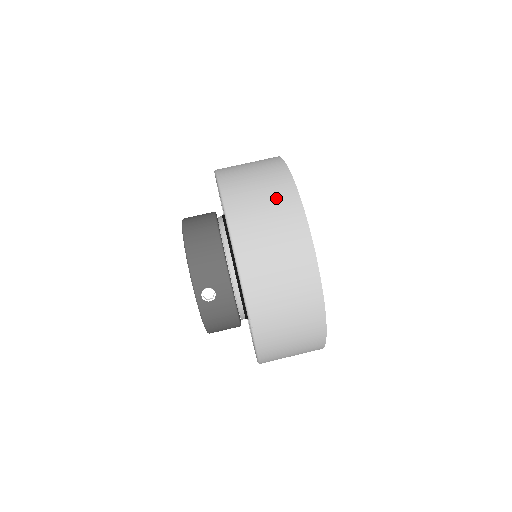
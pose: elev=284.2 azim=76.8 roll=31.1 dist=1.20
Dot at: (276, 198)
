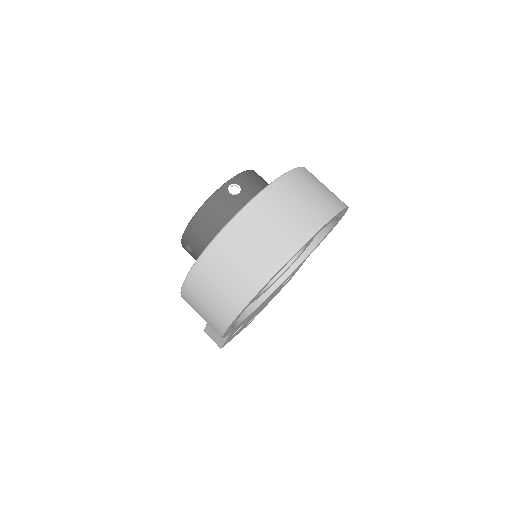
Dot at: (334, 194)
